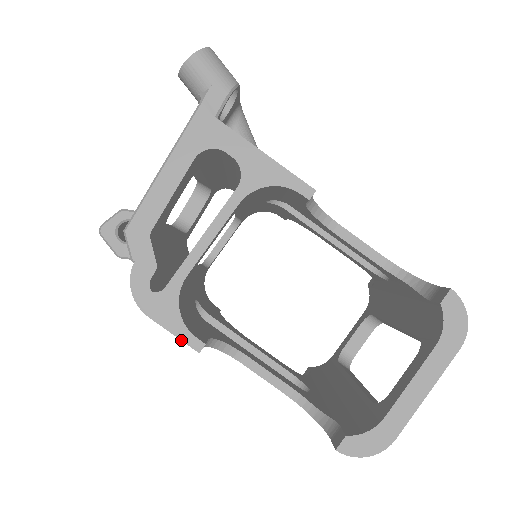
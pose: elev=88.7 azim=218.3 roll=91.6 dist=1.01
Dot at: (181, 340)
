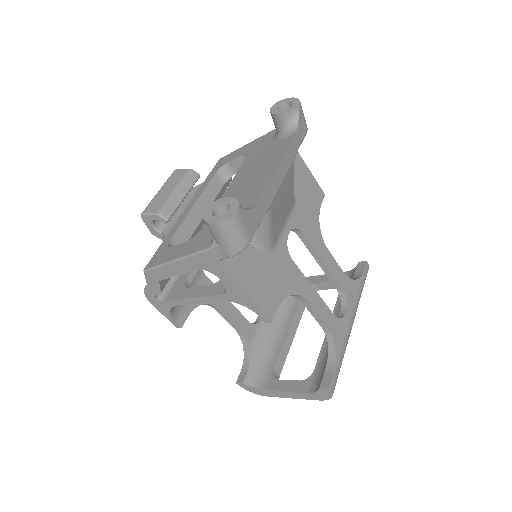
Dot at: (169, 320)
